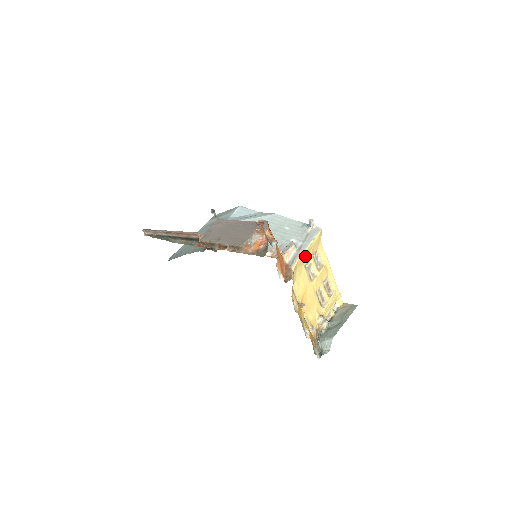
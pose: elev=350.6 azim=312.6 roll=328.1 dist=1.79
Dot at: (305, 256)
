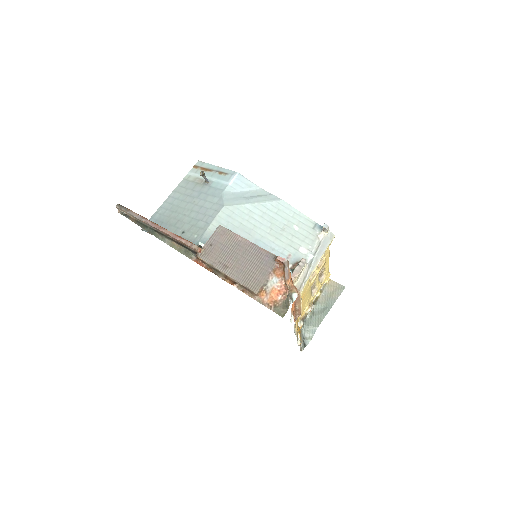
Dot at: occluded
